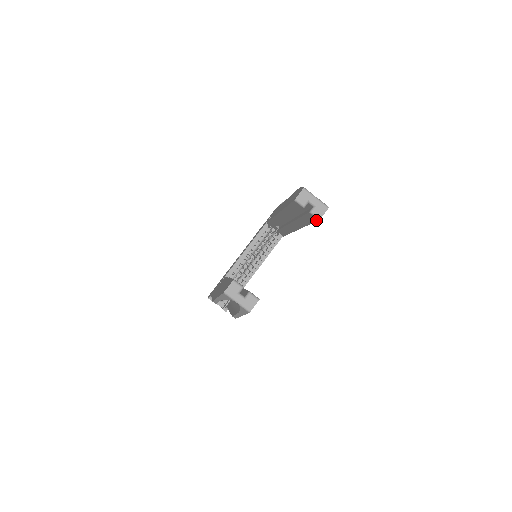
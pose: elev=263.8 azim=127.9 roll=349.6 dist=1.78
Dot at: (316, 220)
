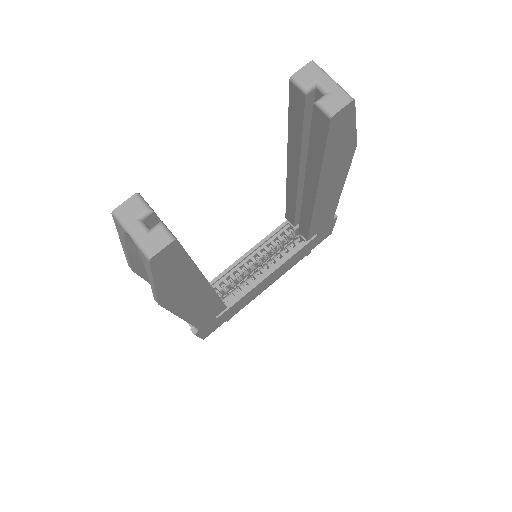
Dot at: (327, 125)
